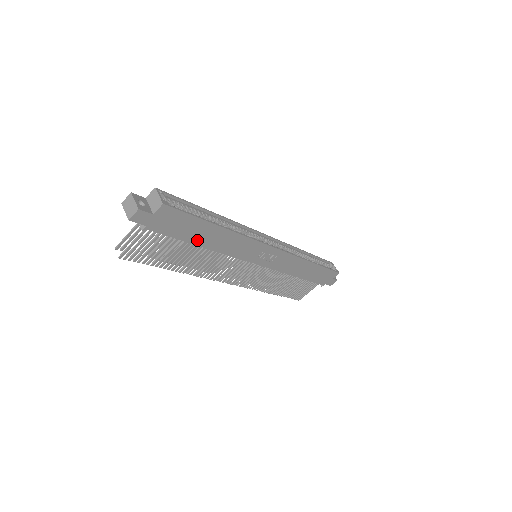
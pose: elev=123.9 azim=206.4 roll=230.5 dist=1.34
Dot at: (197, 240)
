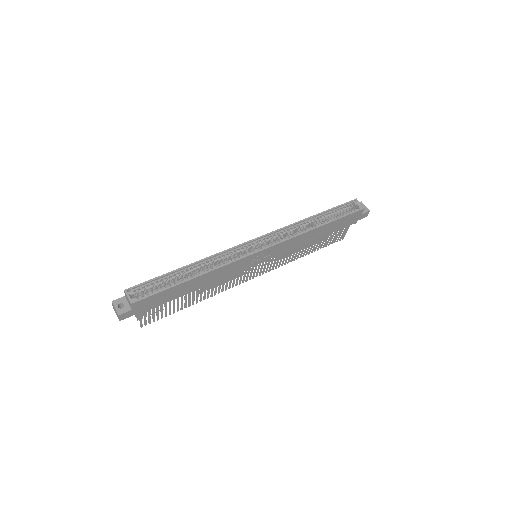
Dot at: (184, 293)
